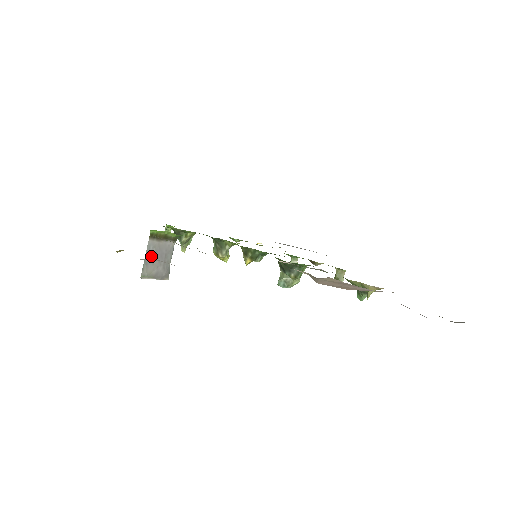
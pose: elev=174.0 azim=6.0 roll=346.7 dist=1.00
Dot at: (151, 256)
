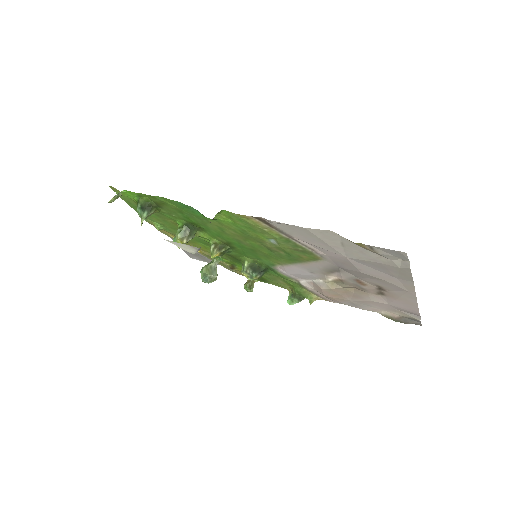
Dot at: occluded
